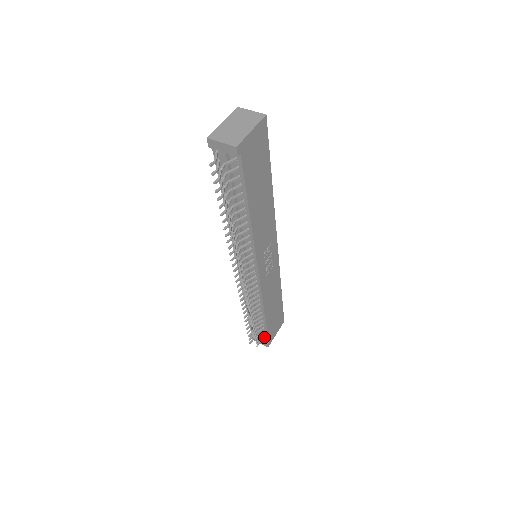
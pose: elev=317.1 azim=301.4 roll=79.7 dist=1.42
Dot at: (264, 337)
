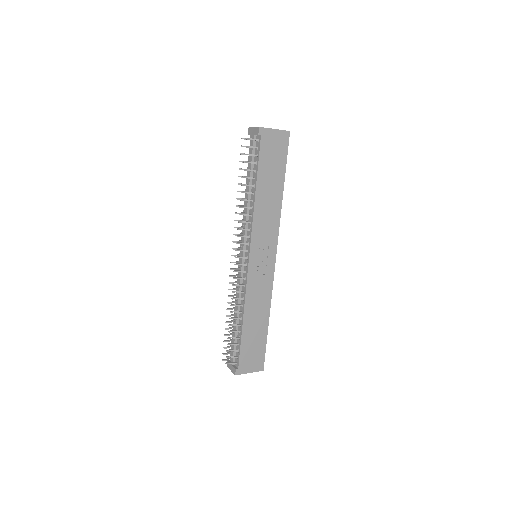
Dot at: (237, 361)
